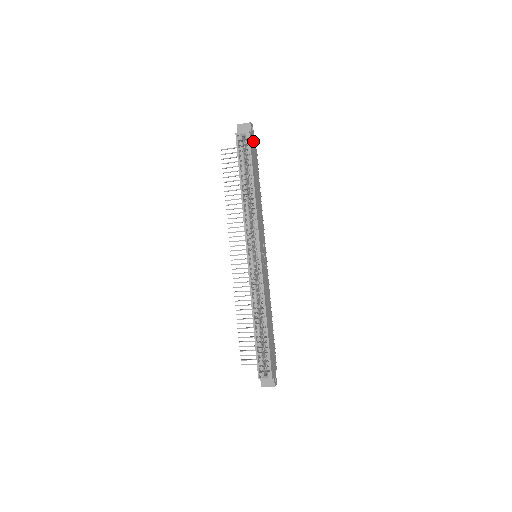
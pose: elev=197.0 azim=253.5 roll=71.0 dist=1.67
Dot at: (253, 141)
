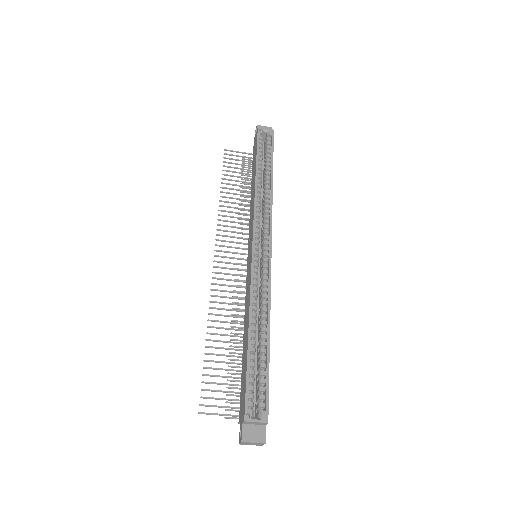
Dot at: occluded
